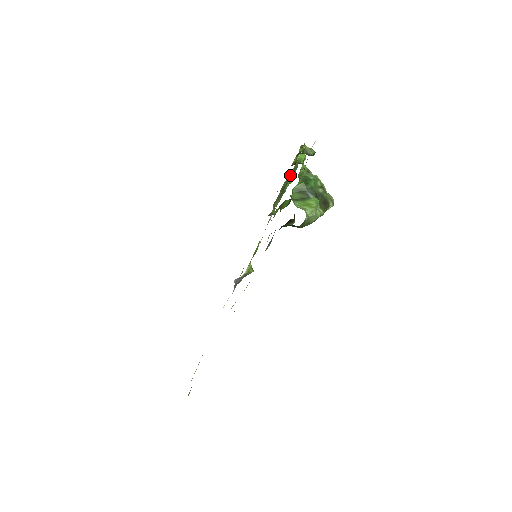
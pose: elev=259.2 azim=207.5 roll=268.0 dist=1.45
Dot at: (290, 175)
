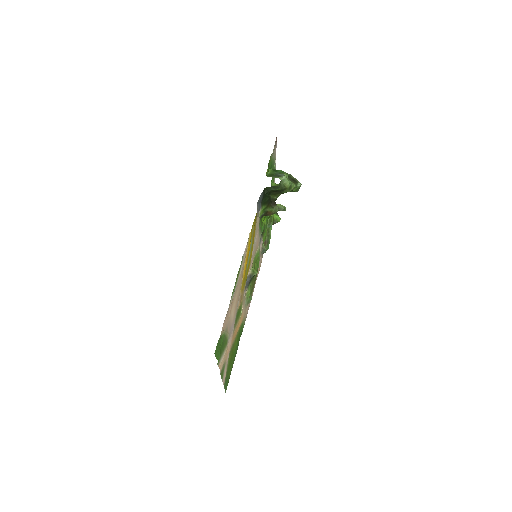
Dot at: occluded
